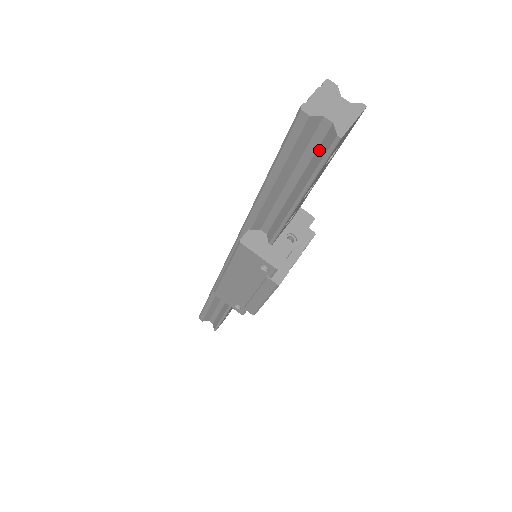
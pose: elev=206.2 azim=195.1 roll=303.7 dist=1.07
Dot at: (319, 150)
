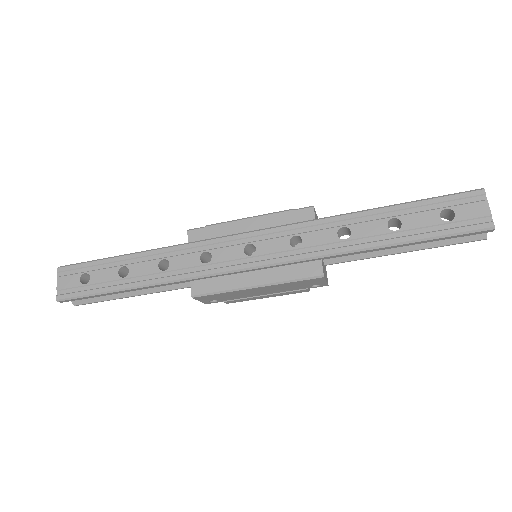
Dot at: occluded
